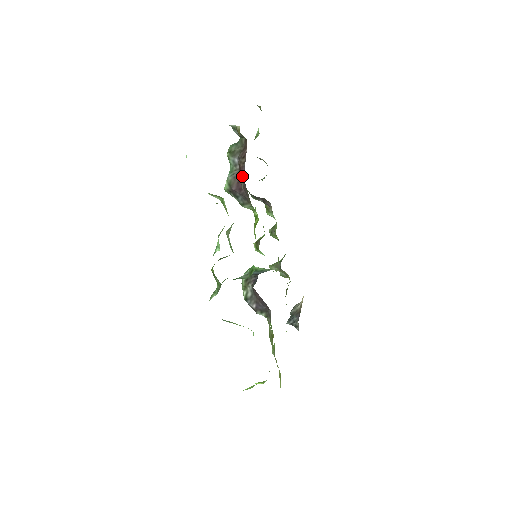
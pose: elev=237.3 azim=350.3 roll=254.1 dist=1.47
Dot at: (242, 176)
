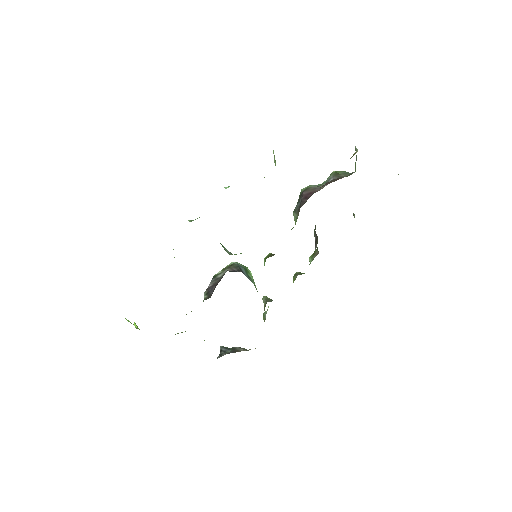
Dot at: occluded
